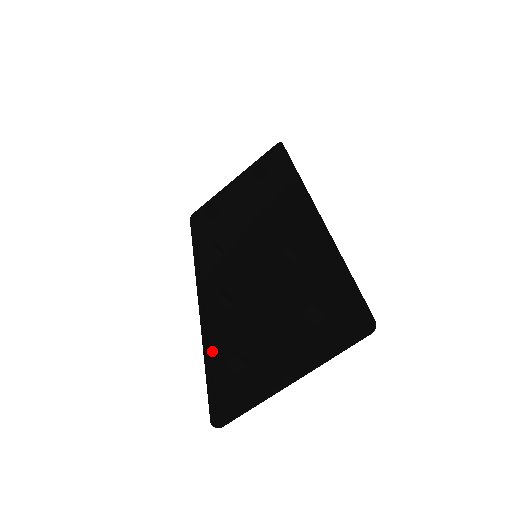
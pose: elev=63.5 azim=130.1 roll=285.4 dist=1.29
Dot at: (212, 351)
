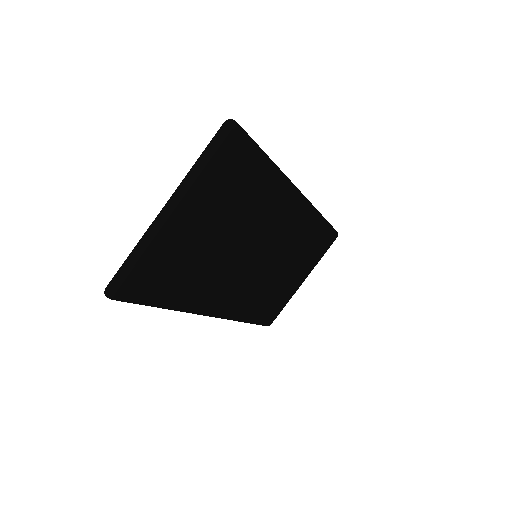
Dot at: occluded
